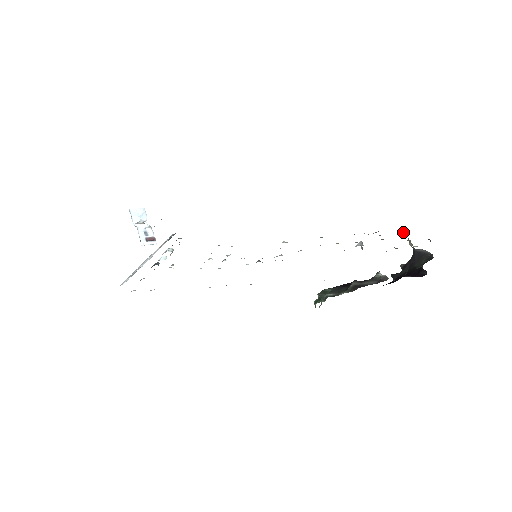
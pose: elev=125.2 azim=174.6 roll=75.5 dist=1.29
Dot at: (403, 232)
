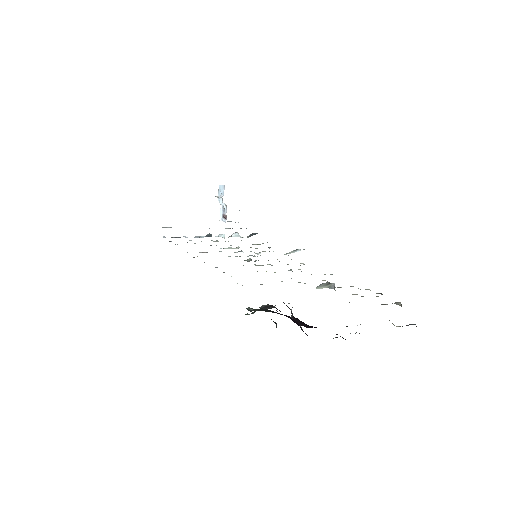
Dot at: (397, 303)
